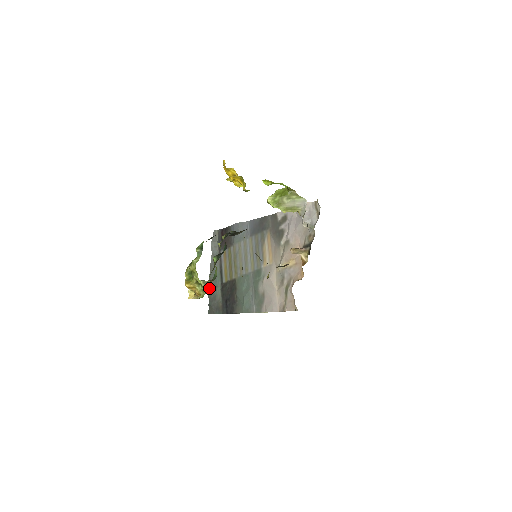
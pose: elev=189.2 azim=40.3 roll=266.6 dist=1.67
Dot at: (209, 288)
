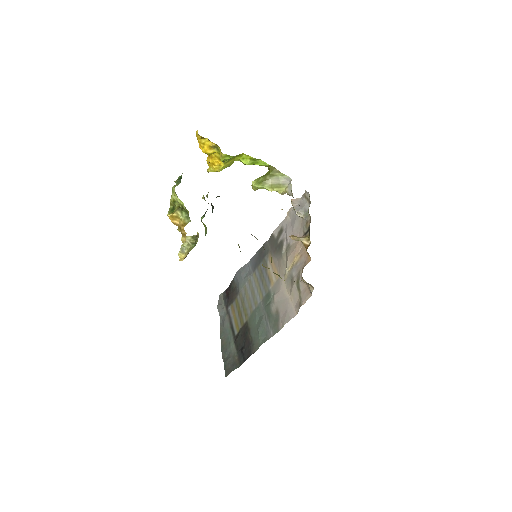
Dot at: (222, 349)
